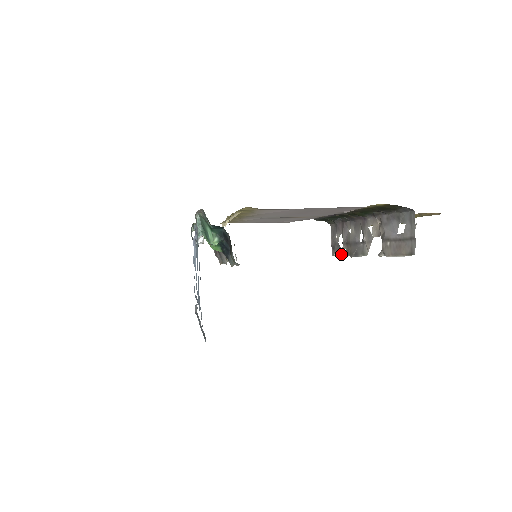
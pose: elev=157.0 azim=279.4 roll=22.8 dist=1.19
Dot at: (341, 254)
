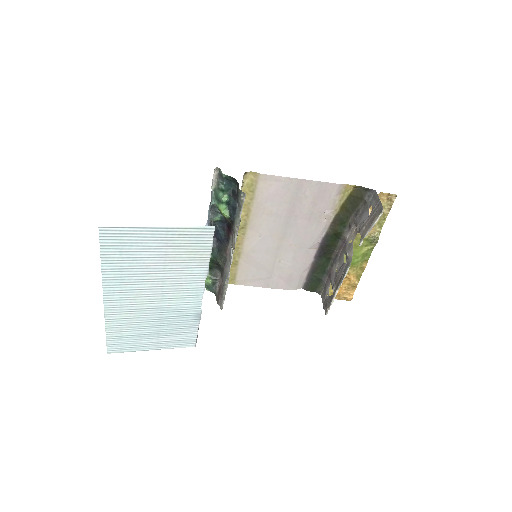
Dot at: (332, 297)
